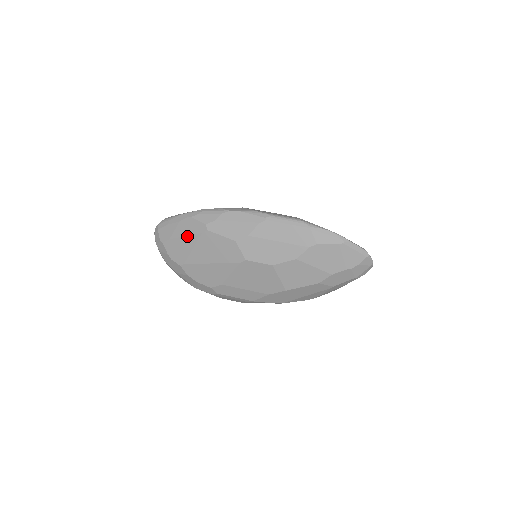
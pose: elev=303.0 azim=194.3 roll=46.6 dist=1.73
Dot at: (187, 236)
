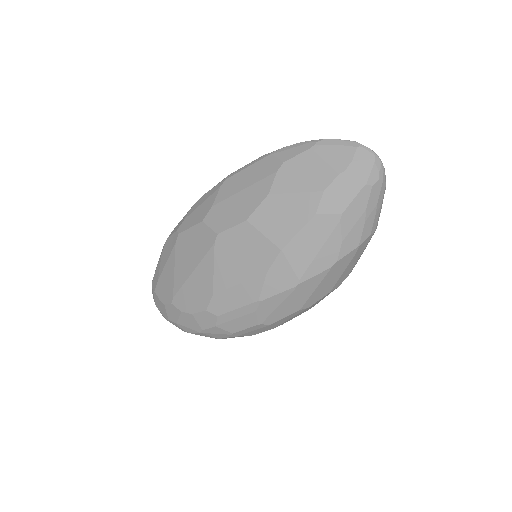
Dot at: (167, 260)
